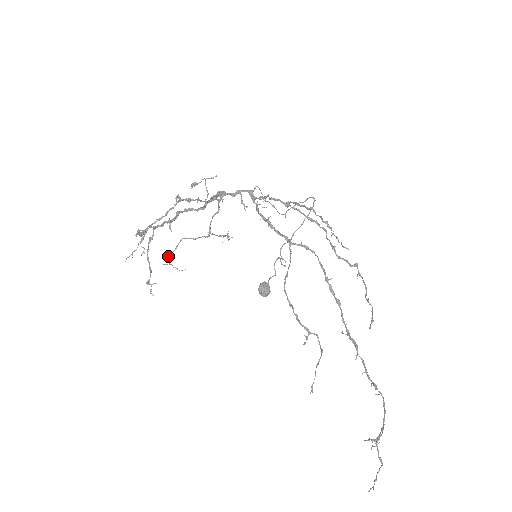
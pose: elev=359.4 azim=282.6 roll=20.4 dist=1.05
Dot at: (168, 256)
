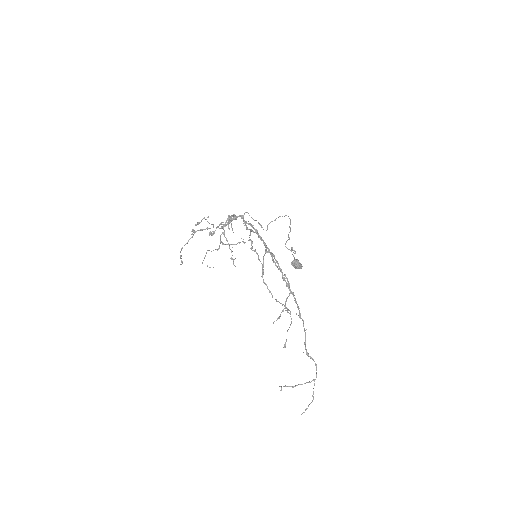
Dot at: (203, 260)
